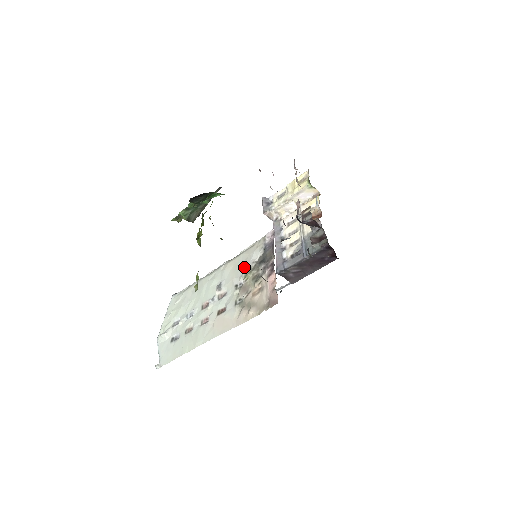
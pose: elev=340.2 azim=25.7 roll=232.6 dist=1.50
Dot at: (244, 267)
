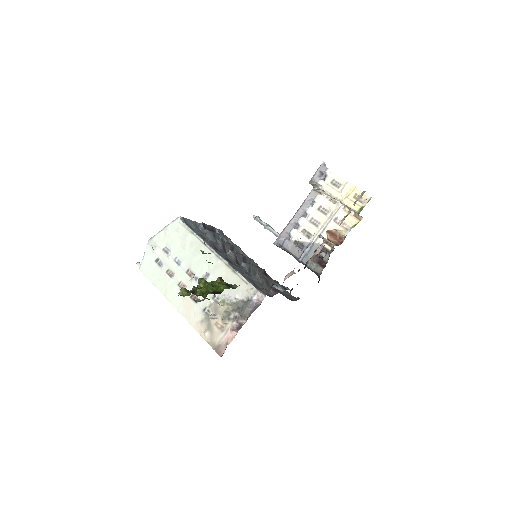
Dot at: (228, 291)
